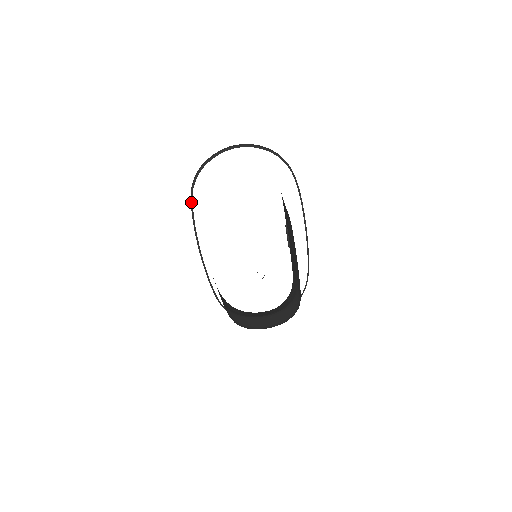
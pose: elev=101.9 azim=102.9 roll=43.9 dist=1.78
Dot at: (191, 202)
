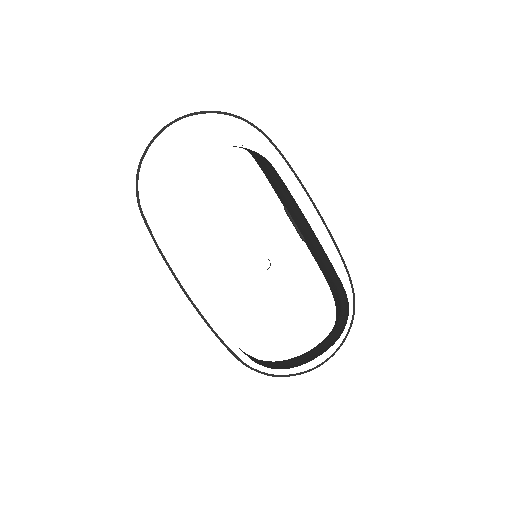
Dot at: (143, 218)
